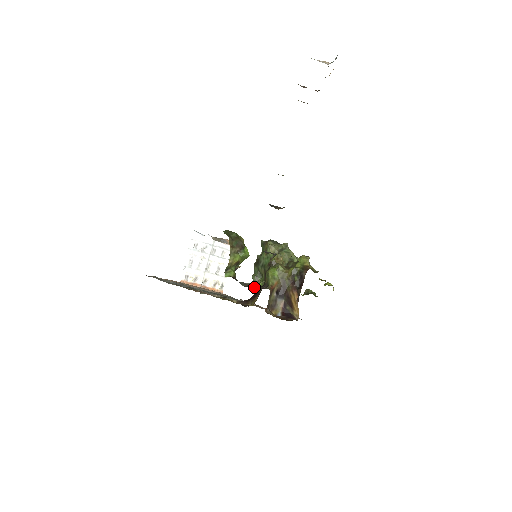
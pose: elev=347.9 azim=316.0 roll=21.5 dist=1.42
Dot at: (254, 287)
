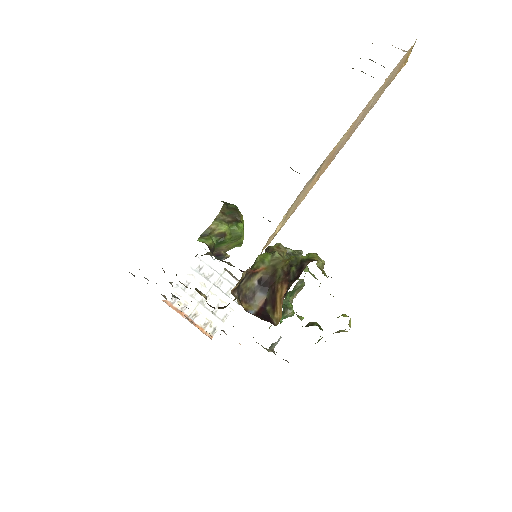
Dot at: (230, 265)
